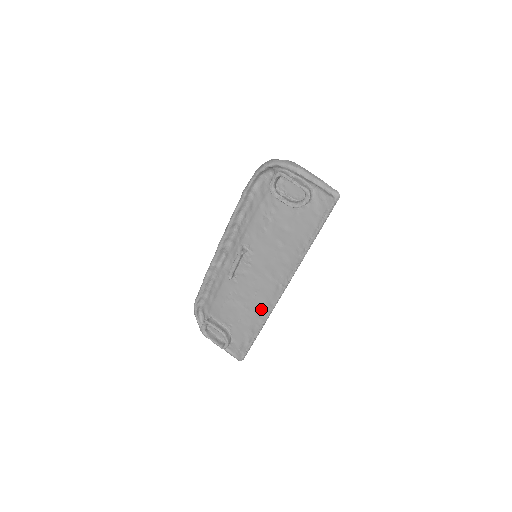
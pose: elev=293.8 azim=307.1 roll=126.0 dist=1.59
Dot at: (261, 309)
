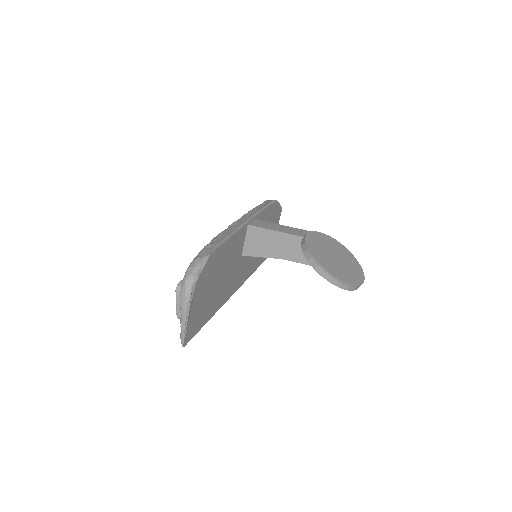
Dot at: occluded
